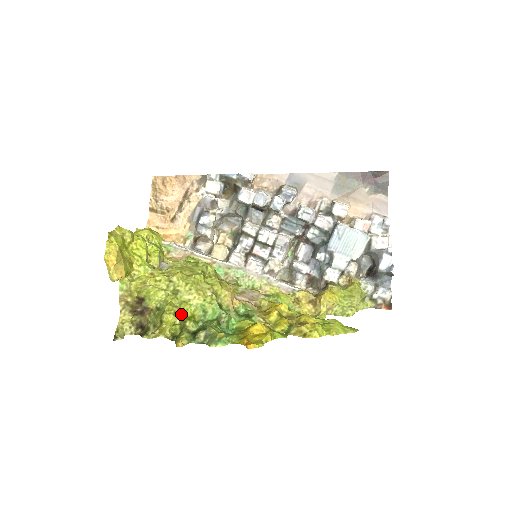
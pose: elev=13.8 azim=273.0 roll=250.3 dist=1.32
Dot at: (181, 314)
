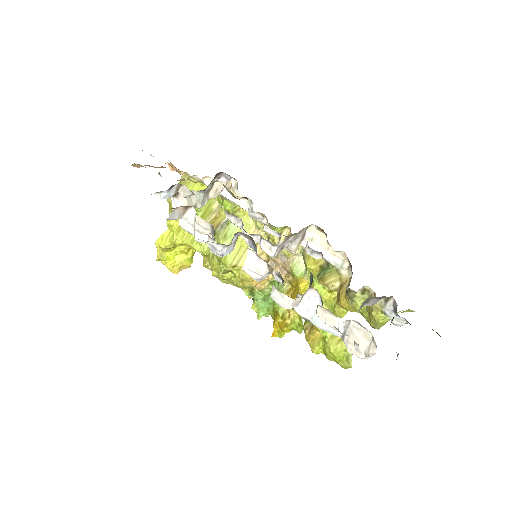
Dot at: occluded
